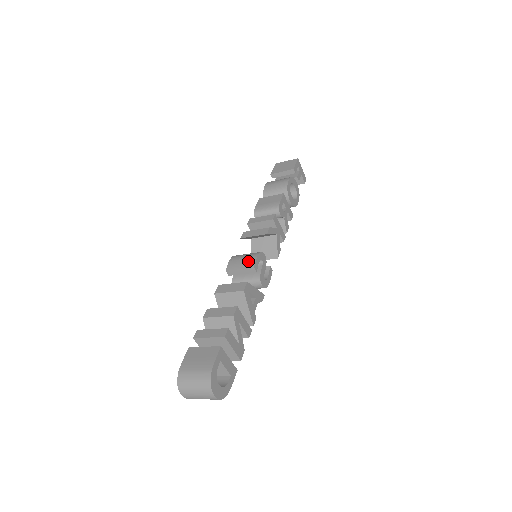
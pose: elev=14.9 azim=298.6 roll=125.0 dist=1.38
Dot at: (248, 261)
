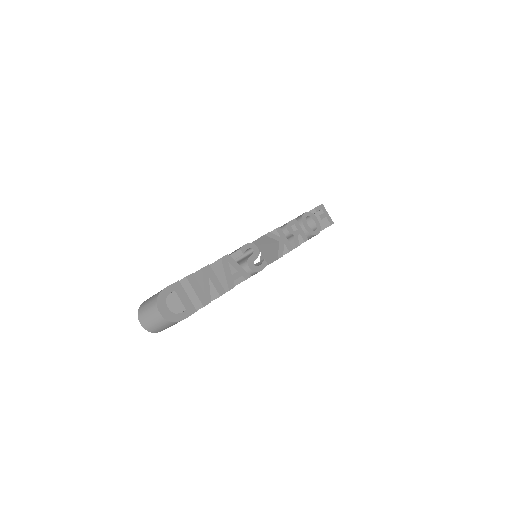
Dot at: occluded
